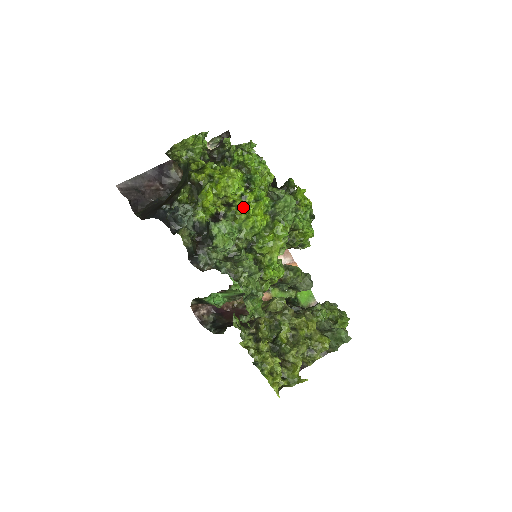
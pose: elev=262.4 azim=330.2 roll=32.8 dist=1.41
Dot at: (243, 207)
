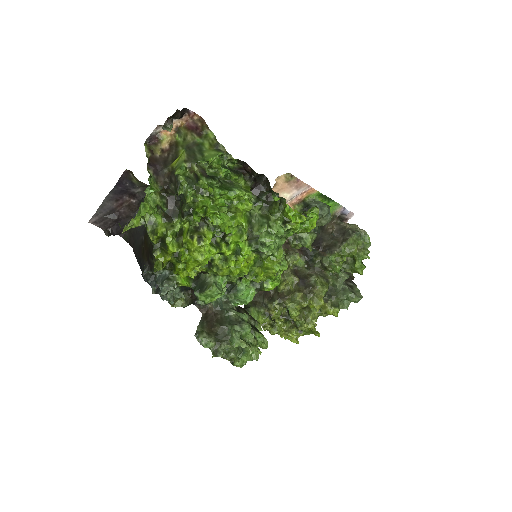
Dot at: (223, 269)
